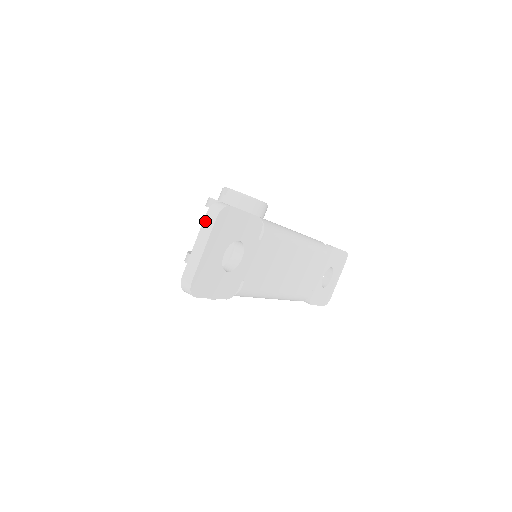
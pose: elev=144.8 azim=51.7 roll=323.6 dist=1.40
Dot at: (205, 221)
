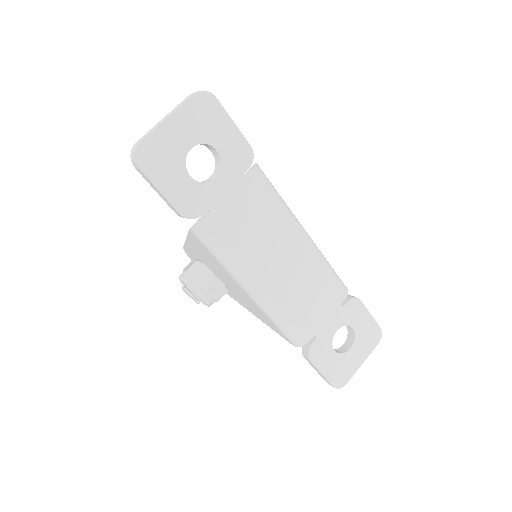
Dot at: (183, 100)
